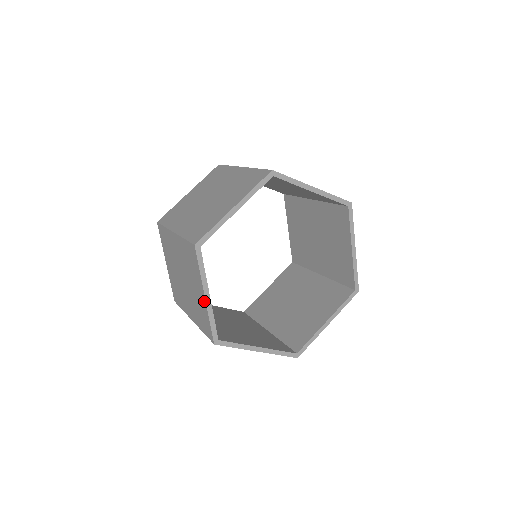
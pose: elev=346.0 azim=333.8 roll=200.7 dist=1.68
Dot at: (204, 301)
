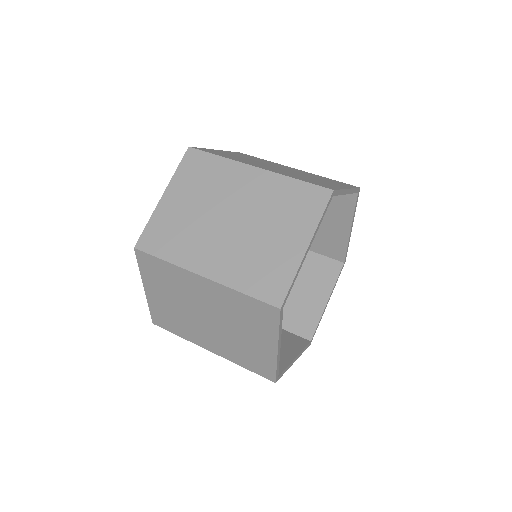
Dot at: (273, 352)
